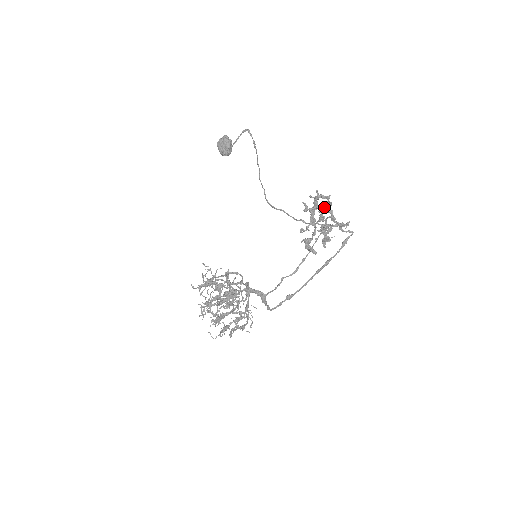
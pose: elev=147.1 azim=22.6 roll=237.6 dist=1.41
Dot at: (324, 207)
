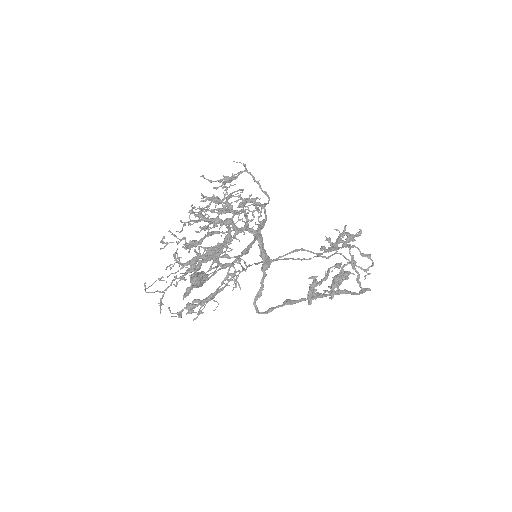
Dot at: (352, 237)
